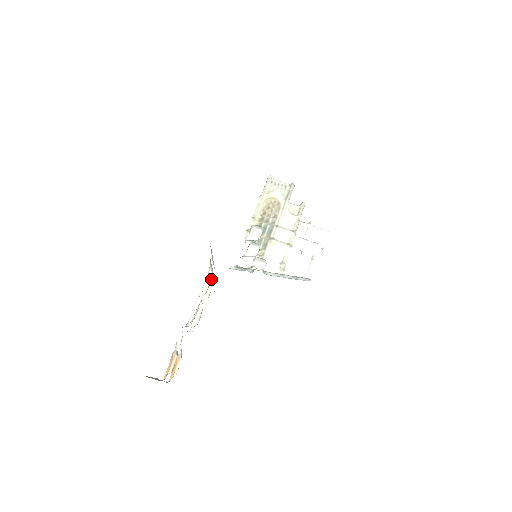
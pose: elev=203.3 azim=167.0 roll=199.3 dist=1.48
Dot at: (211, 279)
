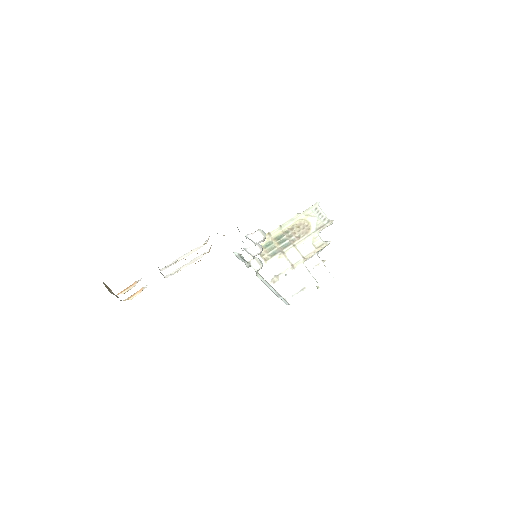
Dot at: (208, 249)
